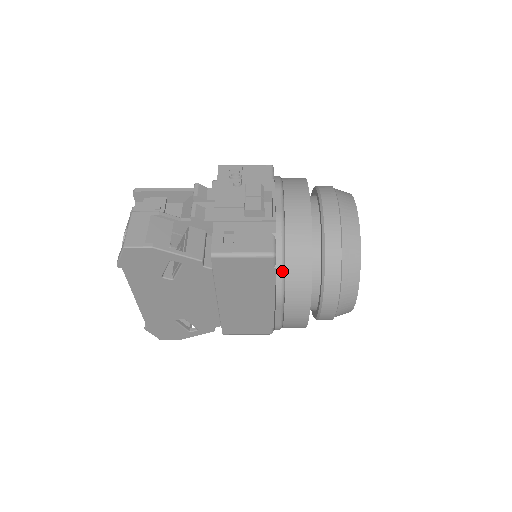
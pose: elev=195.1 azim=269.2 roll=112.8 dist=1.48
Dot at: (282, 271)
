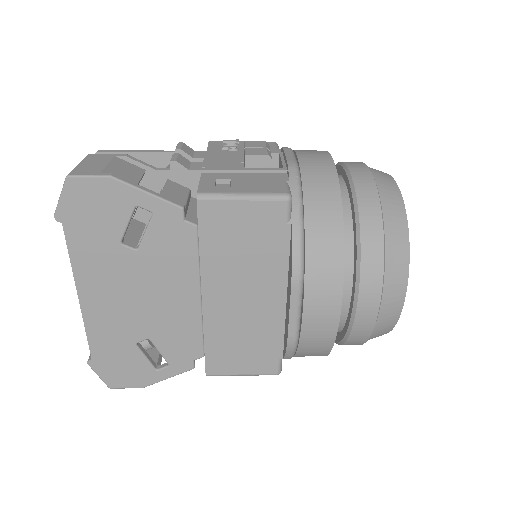
Dot at: (300, 228)
